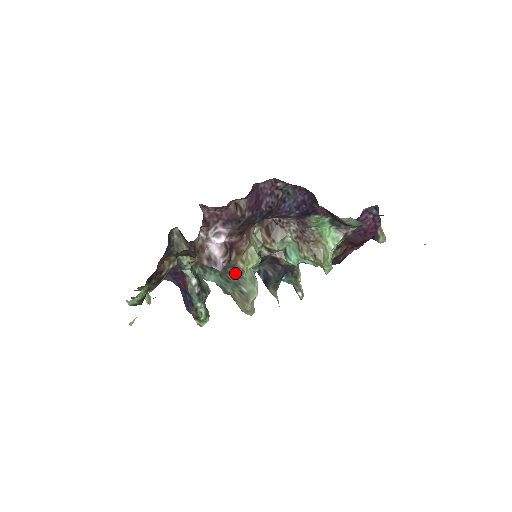
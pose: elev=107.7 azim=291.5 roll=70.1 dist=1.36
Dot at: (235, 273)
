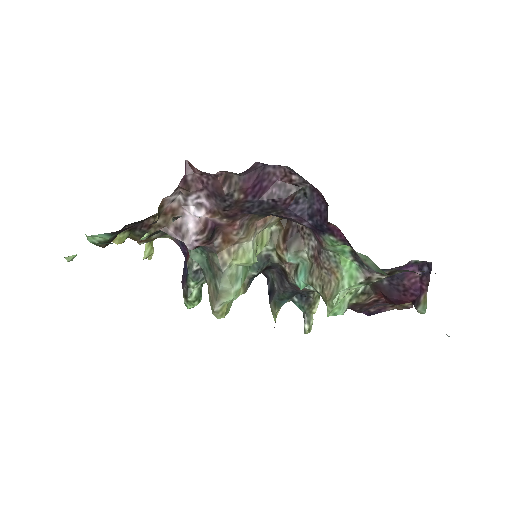
Dot at: (215, 262)
